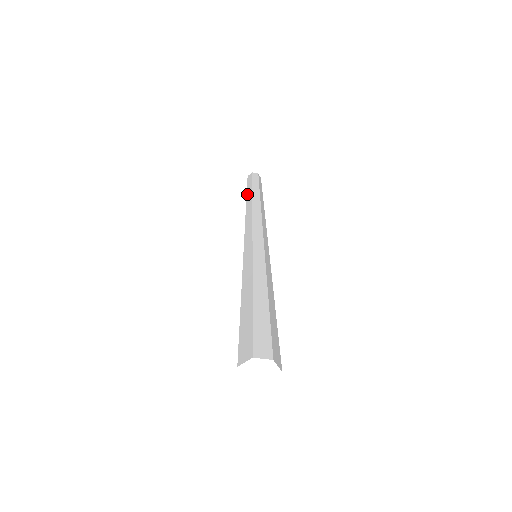
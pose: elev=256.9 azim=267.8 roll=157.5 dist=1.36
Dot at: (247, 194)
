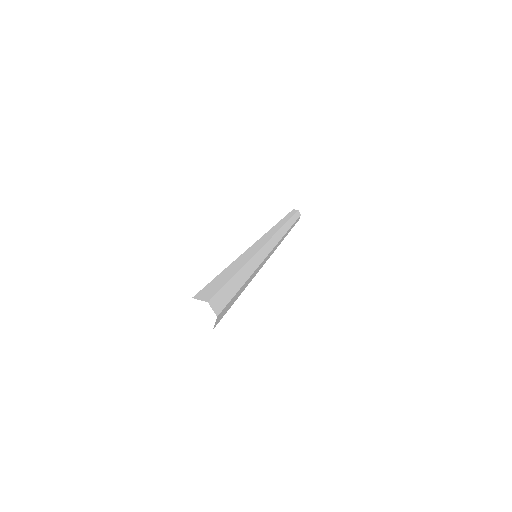
Dot at: occluded
